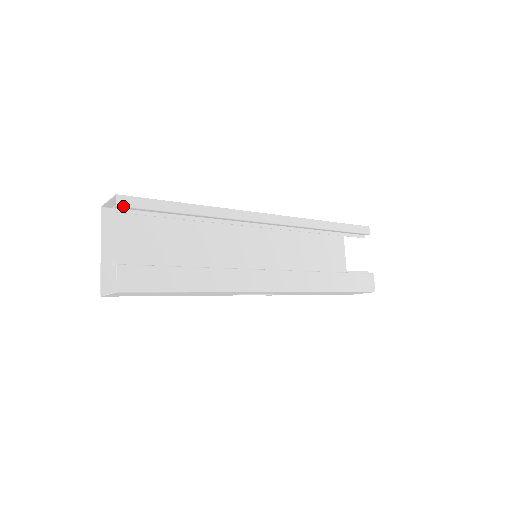
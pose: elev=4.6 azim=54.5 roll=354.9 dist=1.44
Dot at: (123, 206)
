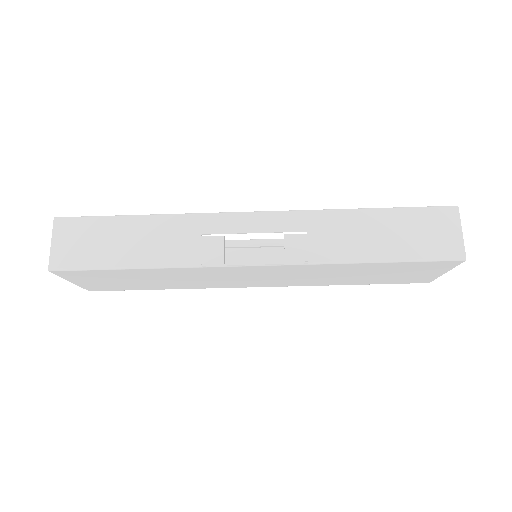
Dot at: occluded
